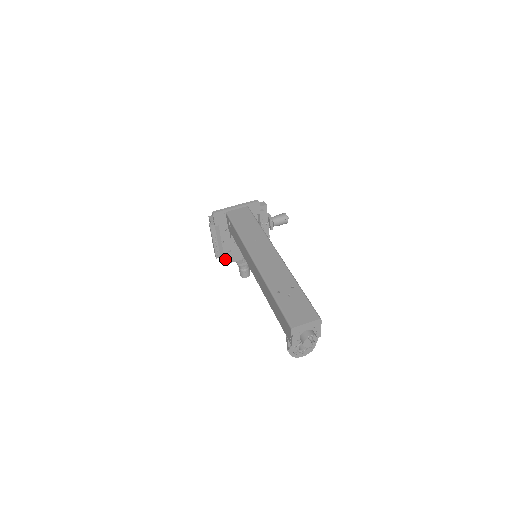
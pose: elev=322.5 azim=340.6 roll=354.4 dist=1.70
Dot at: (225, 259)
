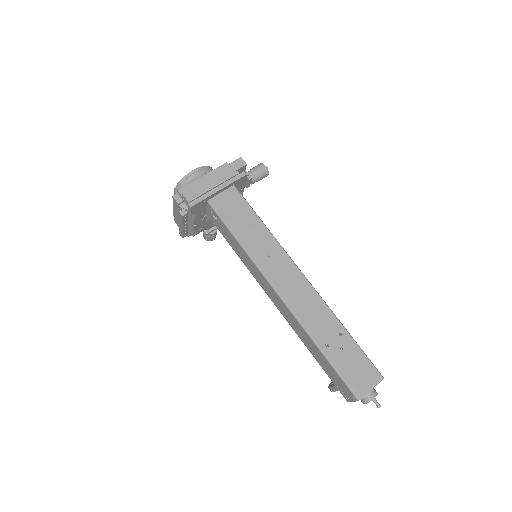
Dot at: occluded
